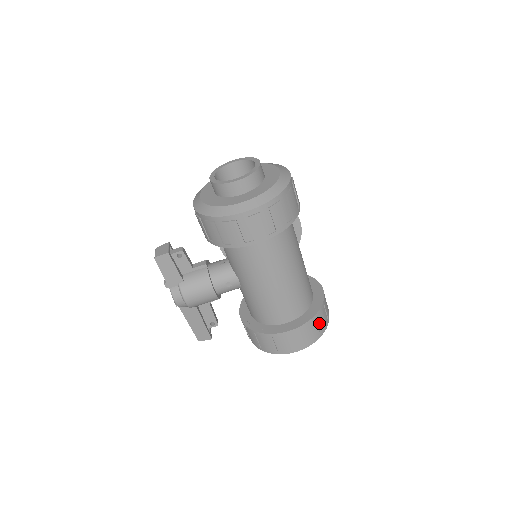
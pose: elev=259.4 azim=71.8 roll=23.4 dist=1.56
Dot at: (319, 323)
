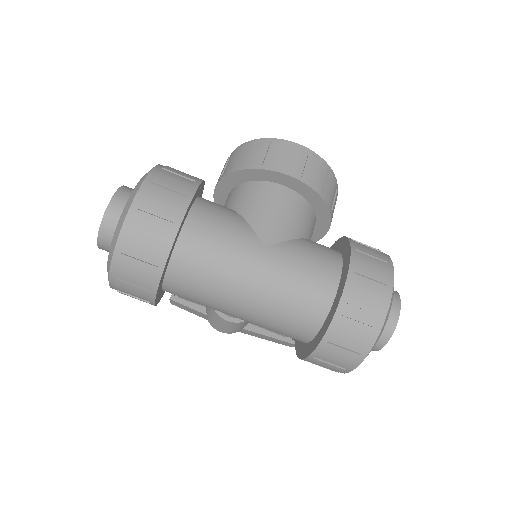
Dot at: (348, 334)
